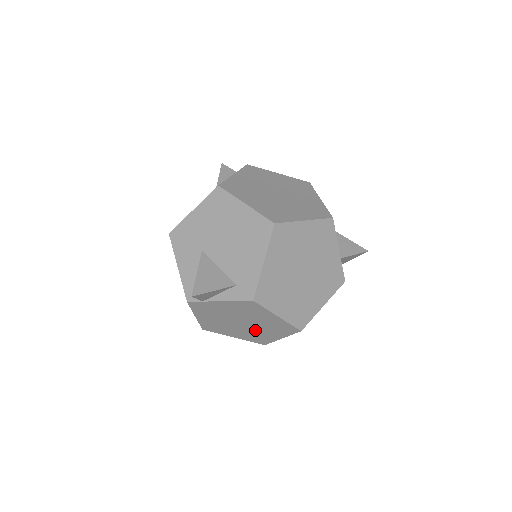
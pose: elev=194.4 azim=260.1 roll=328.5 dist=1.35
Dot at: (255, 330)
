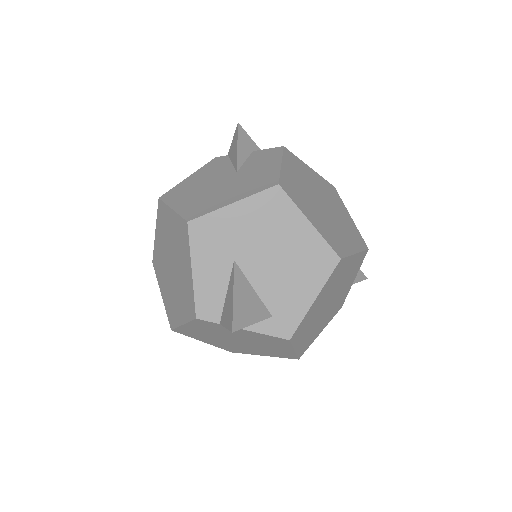
Dot at: (243, 346)
